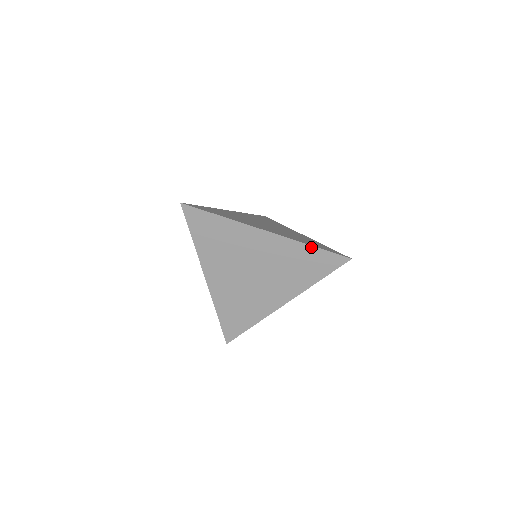
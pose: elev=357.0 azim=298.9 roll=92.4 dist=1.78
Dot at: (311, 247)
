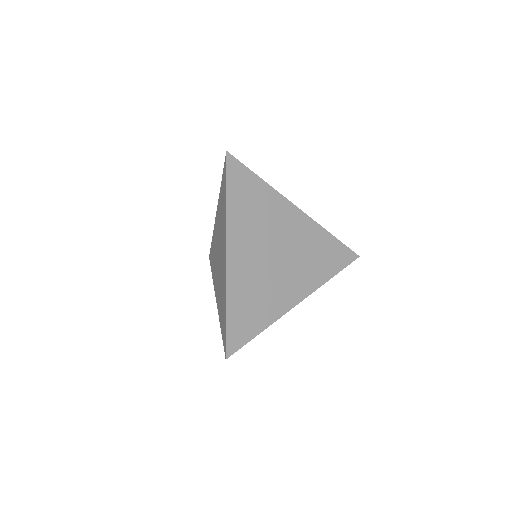
Dot at: (331, 236)
